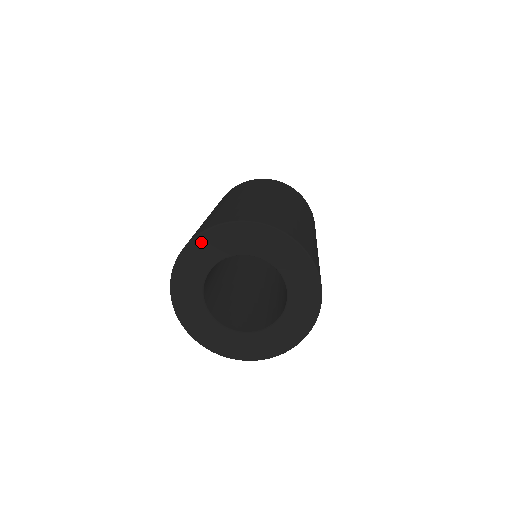
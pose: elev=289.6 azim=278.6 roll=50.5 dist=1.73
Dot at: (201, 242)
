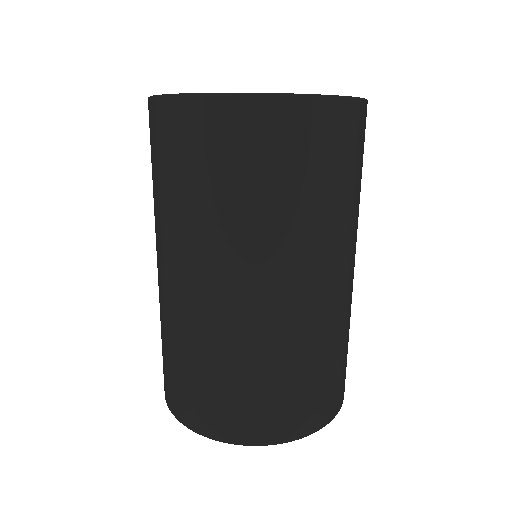
Dot at: occluded
